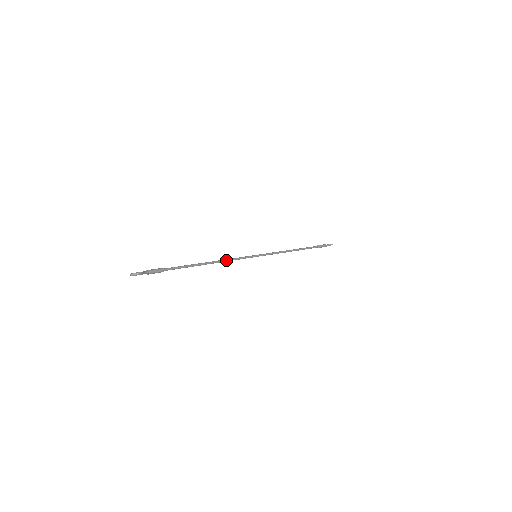
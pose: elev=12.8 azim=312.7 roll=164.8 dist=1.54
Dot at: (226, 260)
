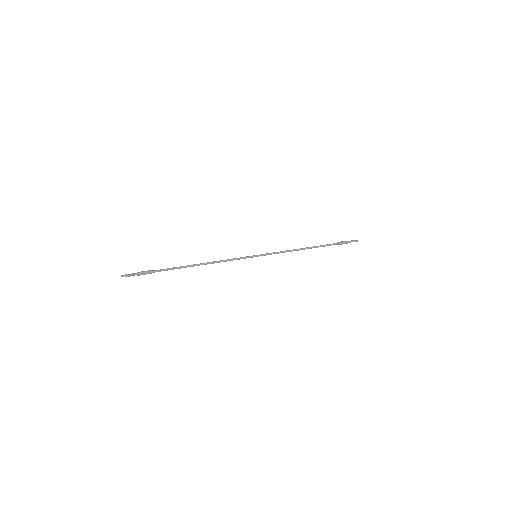
Dot at: (220, 261)
